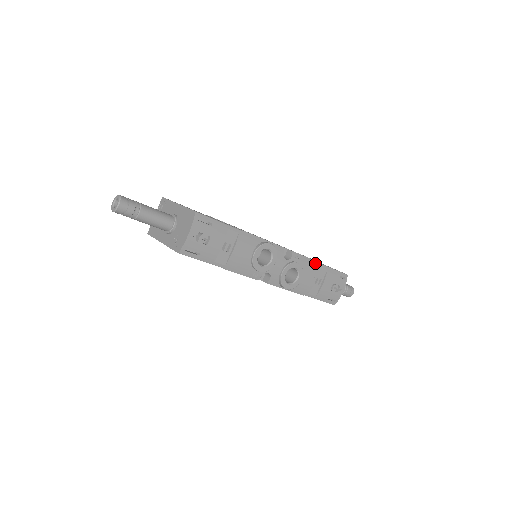
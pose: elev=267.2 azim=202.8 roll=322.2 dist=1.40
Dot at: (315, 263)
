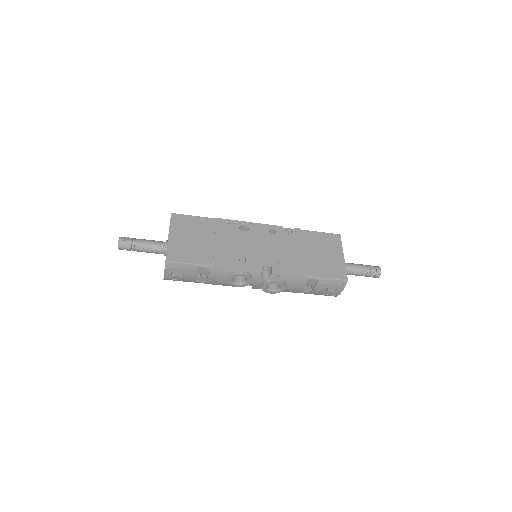
Dot at: (301, 277)
